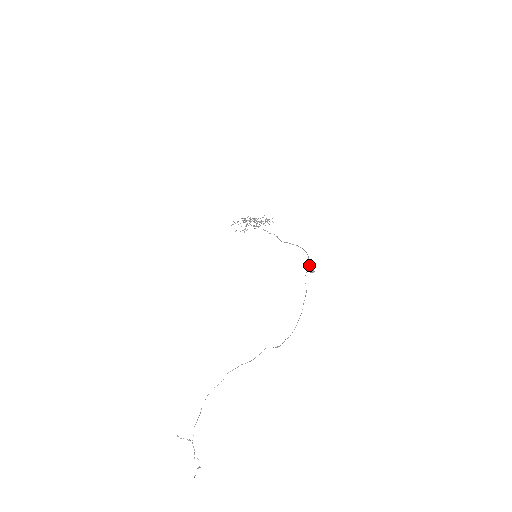
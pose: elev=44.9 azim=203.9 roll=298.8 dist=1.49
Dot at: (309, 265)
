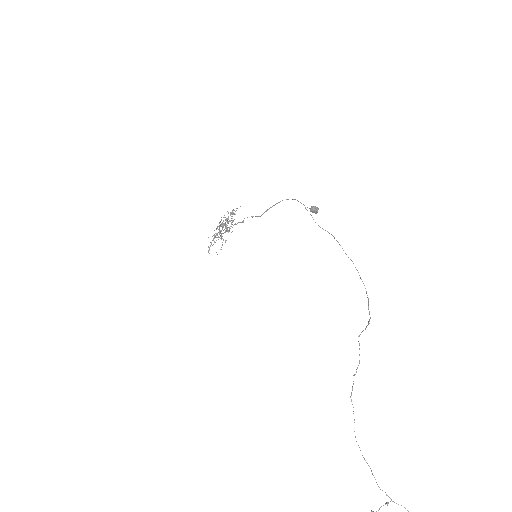
Dot at: occluded
